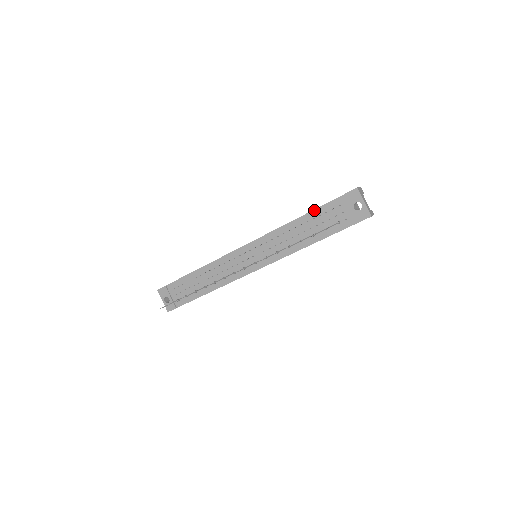
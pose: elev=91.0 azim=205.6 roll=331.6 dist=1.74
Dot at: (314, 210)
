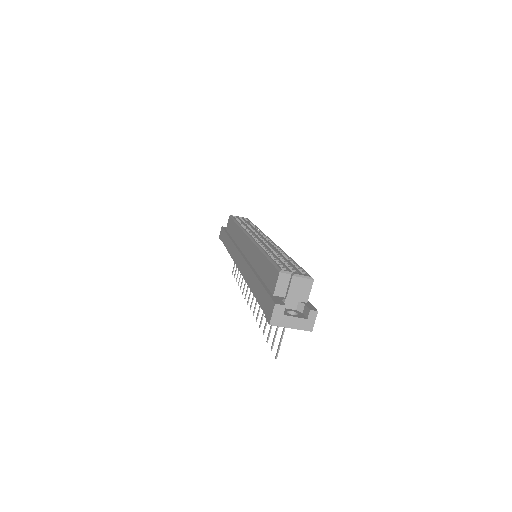
Dot at: occluded
